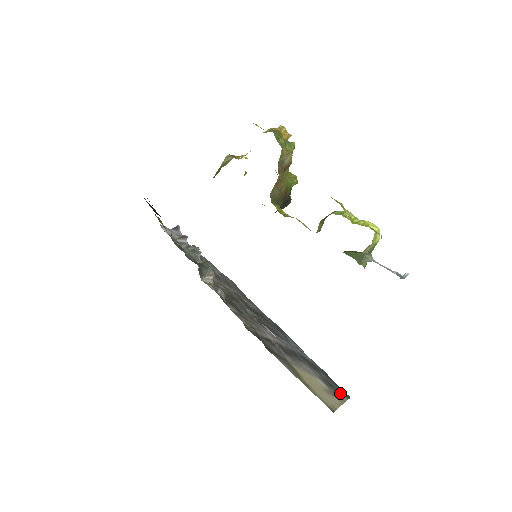
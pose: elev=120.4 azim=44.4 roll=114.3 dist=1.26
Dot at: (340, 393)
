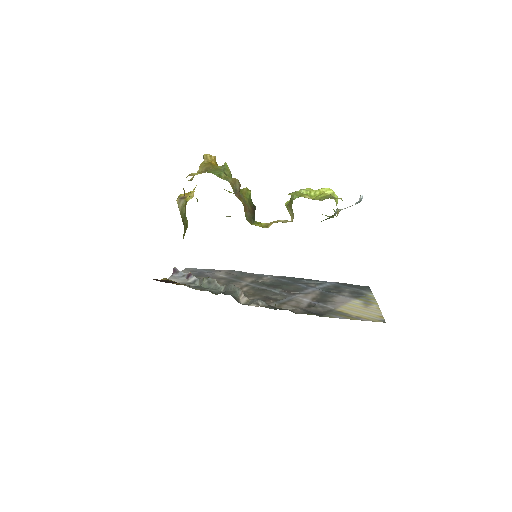
Dot at: (366, 293)
